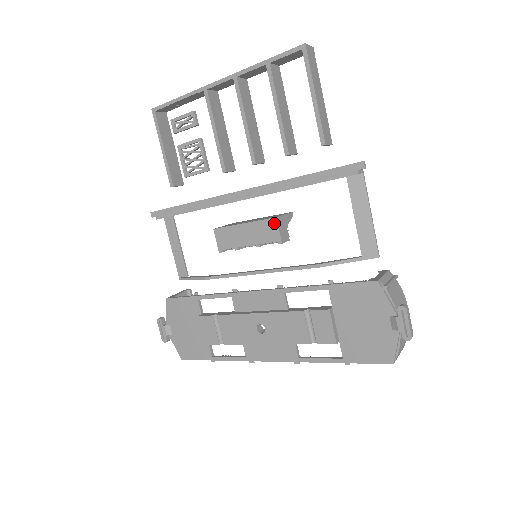
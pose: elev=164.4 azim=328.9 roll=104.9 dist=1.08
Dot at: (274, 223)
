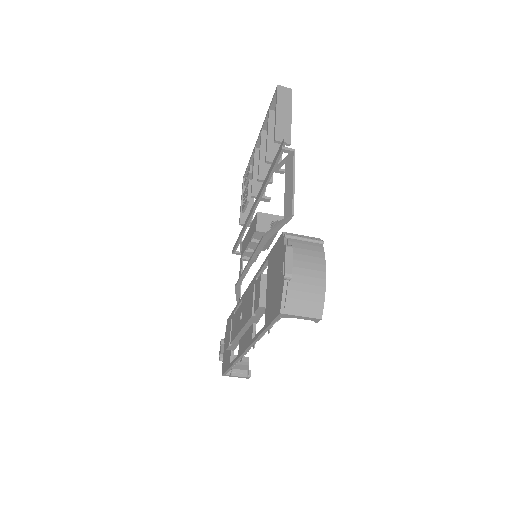
Dot at: (256, 217)
